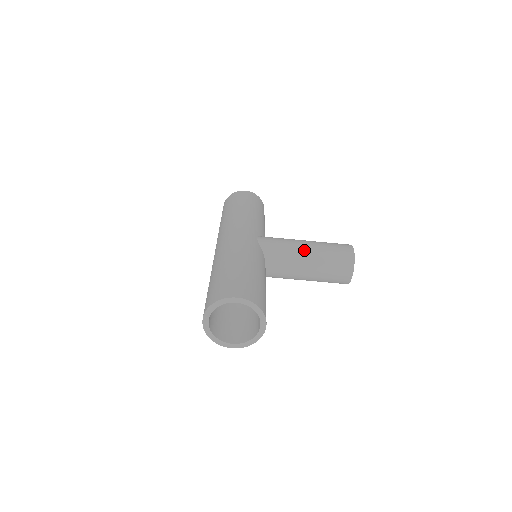
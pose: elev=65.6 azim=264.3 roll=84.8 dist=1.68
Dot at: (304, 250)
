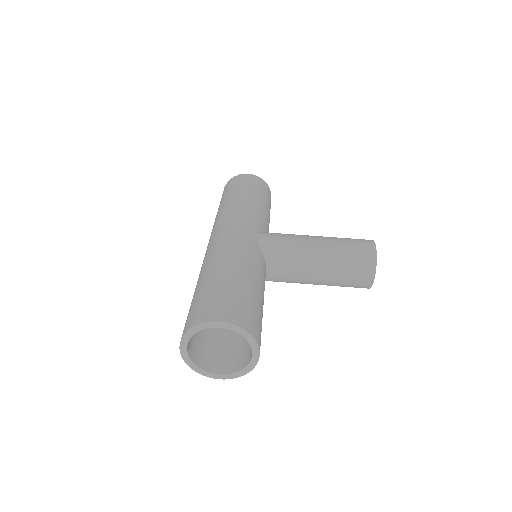
Dot at: (313, 249)
